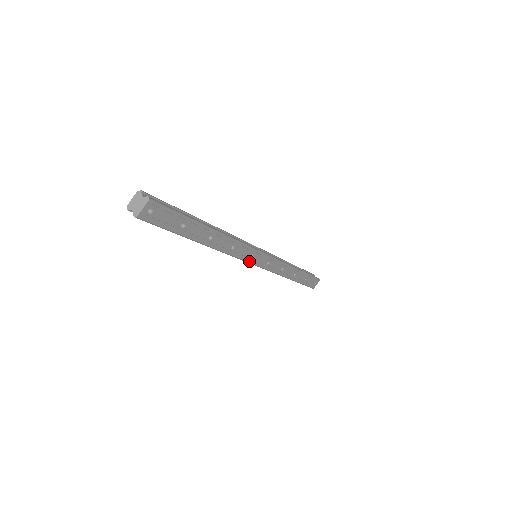
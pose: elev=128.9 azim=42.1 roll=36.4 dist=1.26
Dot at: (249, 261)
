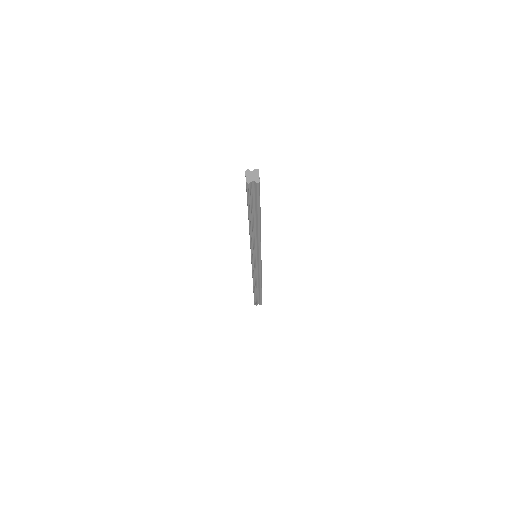
Dot at: occluded
